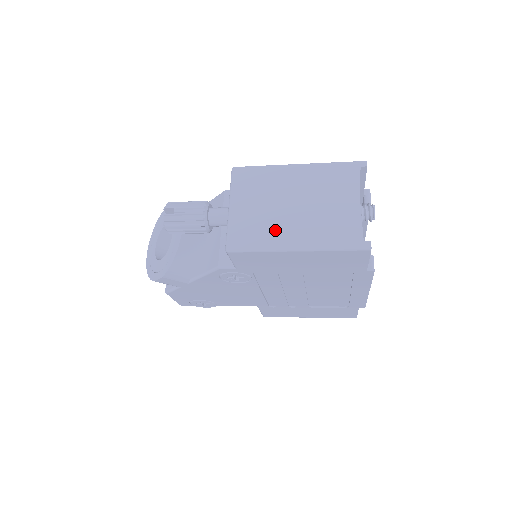
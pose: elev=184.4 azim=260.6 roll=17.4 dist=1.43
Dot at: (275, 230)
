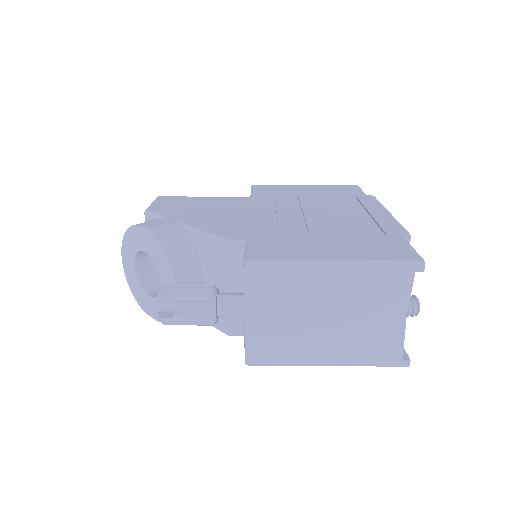
Dot at: (303, 346)
